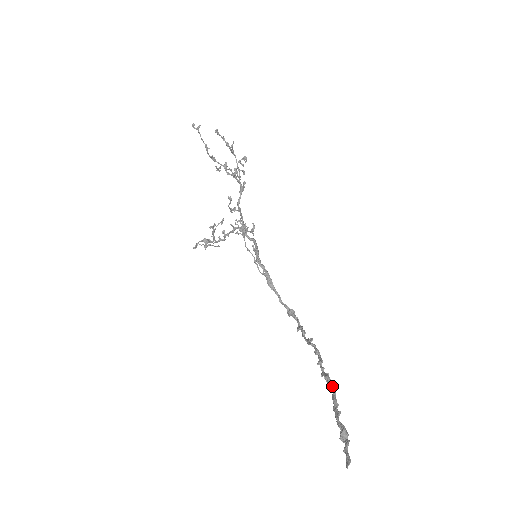
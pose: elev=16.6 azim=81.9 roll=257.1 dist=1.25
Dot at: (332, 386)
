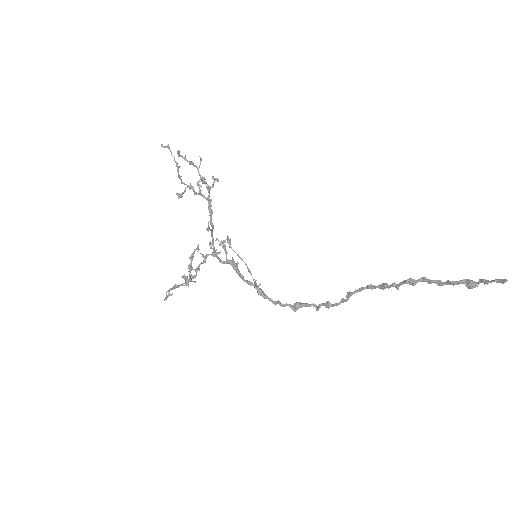
Dot at: (420, 278)
